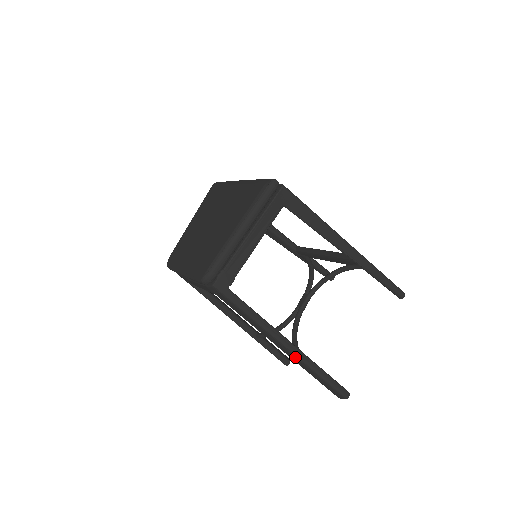
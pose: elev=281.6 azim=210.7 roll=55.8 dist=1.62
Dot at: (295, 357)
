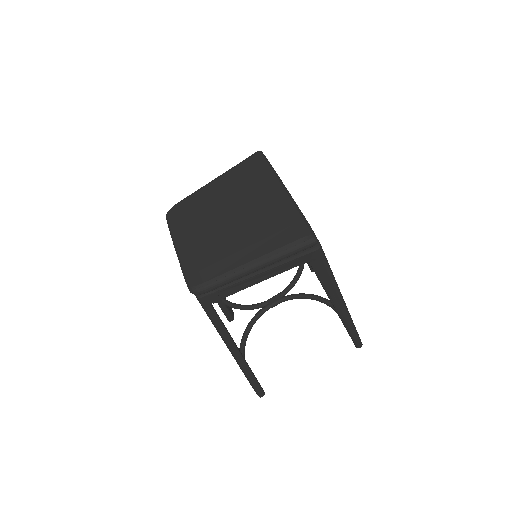
Dot at: (237, 362)
